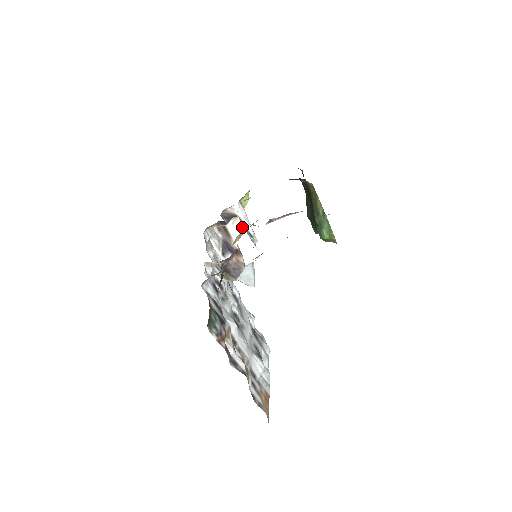
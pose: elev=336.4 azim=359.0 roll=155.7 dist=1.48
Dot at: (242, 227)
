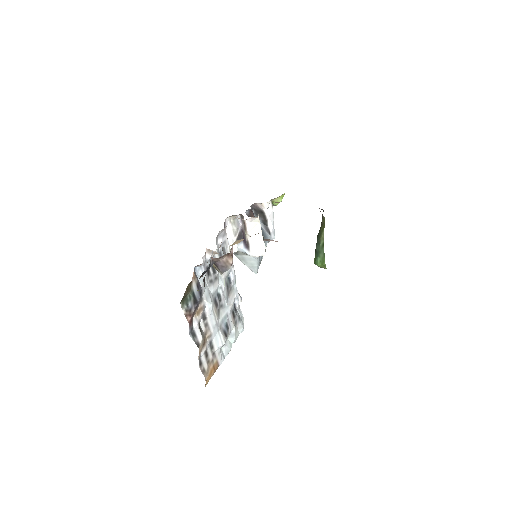
Dot at: (259, 226)
